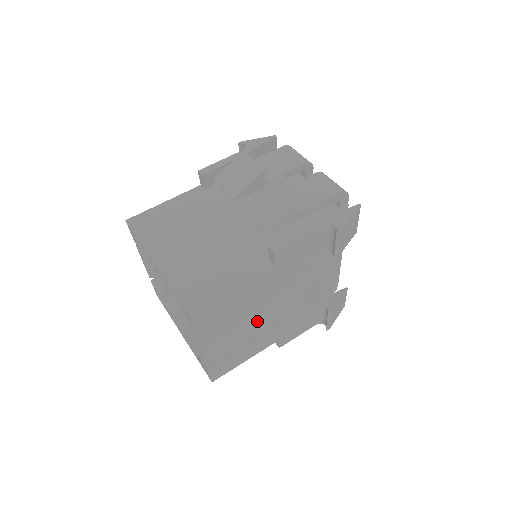
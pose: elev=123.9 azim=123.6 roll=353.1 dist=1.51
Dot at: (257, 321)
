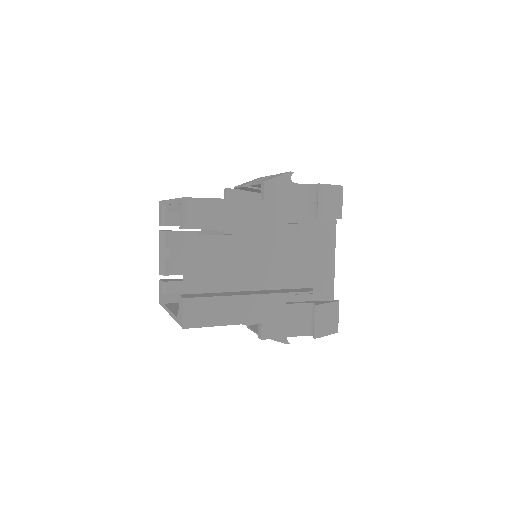
Dot at: (241, 266)
